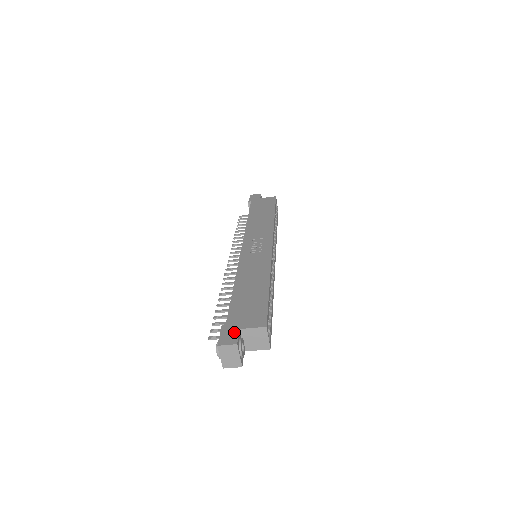
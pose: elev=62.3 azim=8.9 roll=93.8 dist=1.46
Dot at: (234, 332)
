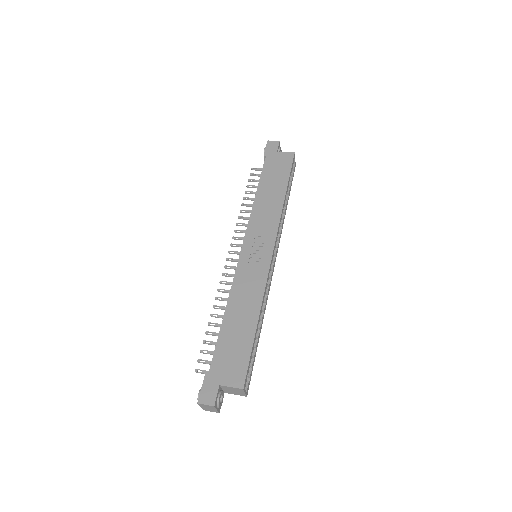
Dot at: (214, 388)
